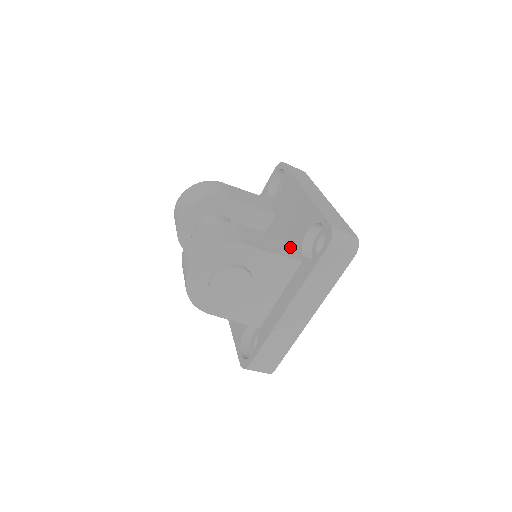
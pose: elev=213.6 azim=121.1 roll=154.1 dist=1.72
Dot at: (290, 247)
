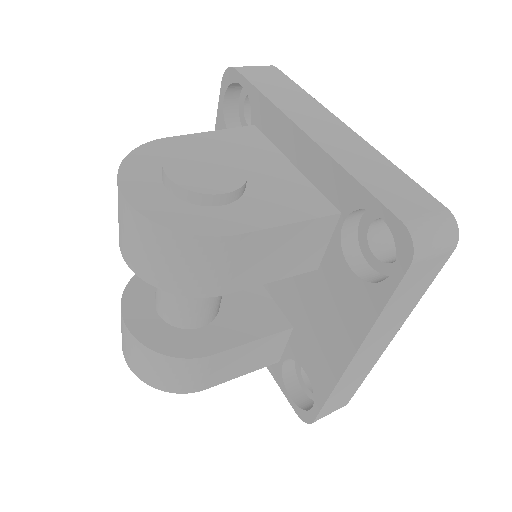
Dot at: (280, 346)
